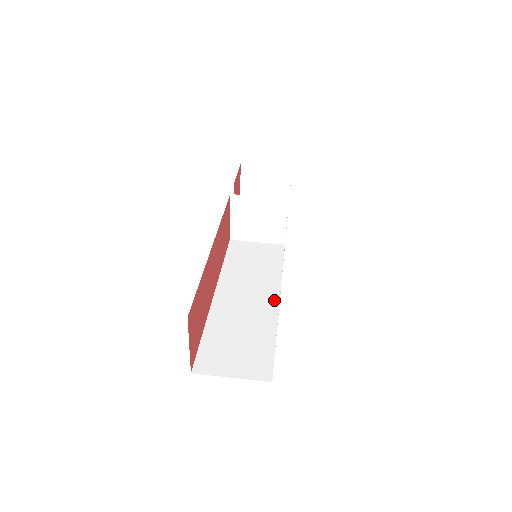
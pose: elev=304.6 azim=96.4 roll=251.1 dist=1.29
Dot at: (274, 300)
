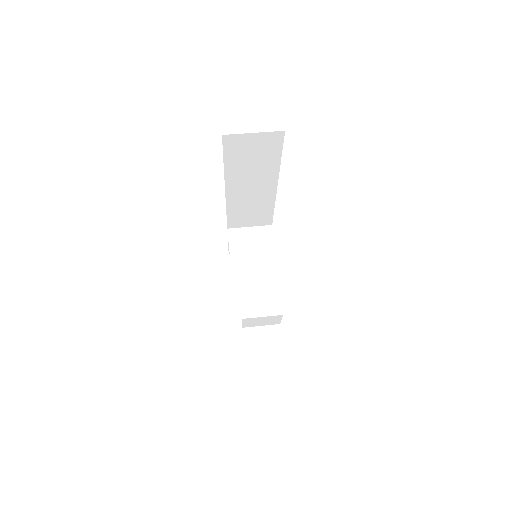
Dot at: occluded
